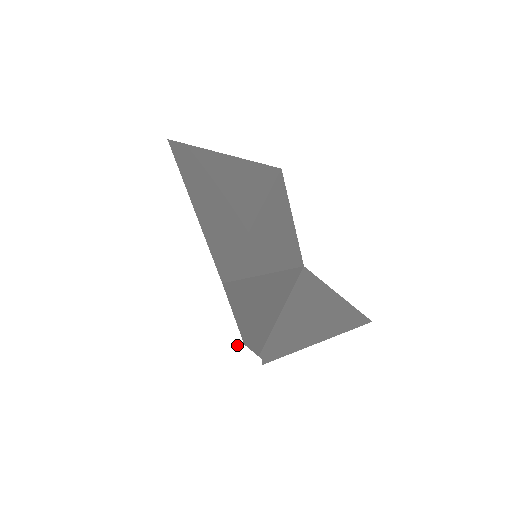
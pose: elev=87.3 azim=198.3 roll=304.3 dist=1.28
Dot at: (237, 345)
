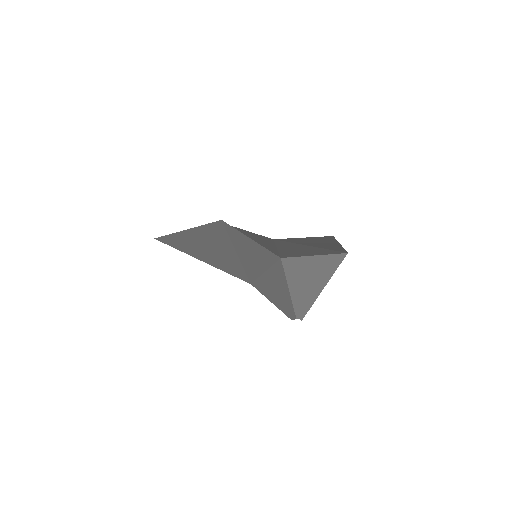
Dot at: (278, 327)
